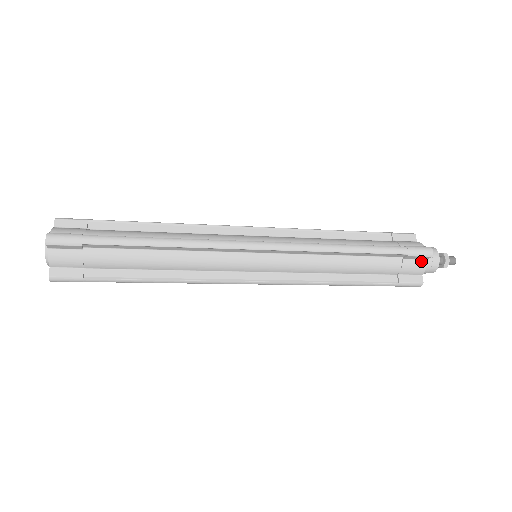
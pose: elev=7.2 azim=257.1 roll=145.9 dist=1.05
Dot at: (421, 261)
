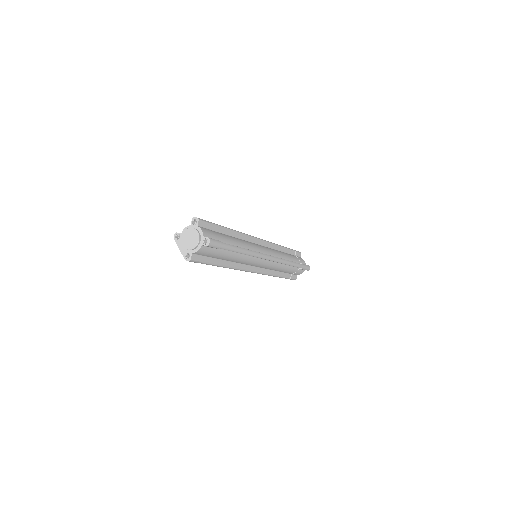
Dot at: (303, 270)
